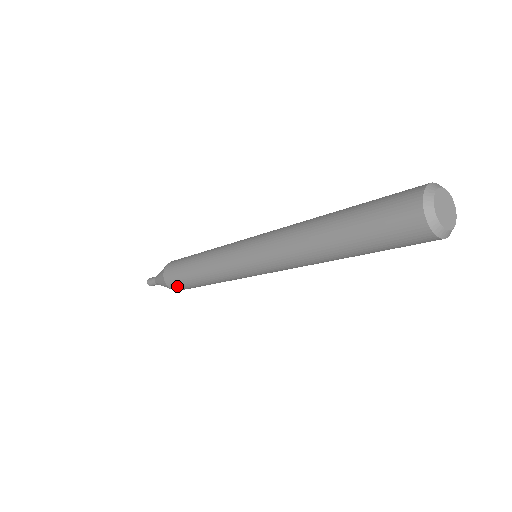
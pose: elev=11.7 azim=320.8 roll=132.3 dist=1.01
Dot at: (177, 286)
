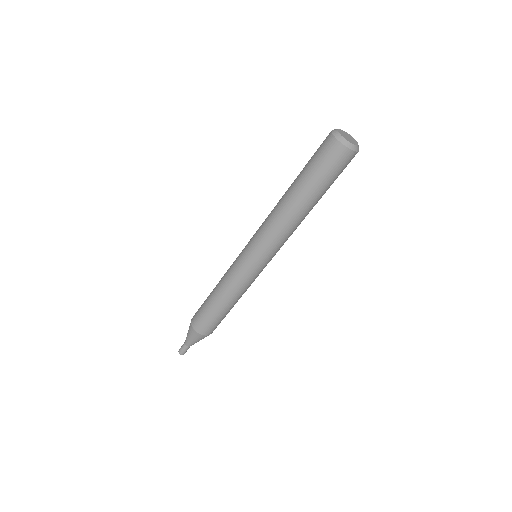
Dot at: (203, 325)
